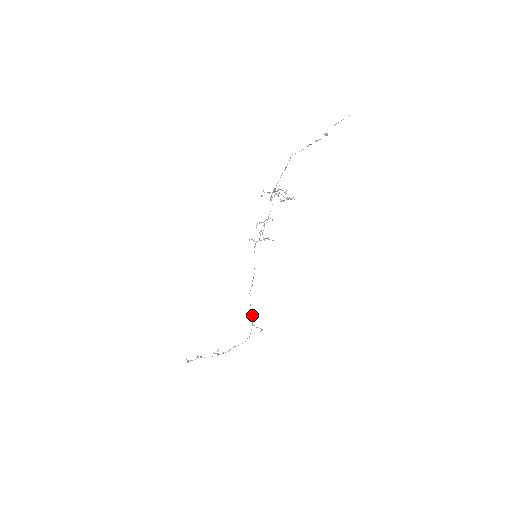
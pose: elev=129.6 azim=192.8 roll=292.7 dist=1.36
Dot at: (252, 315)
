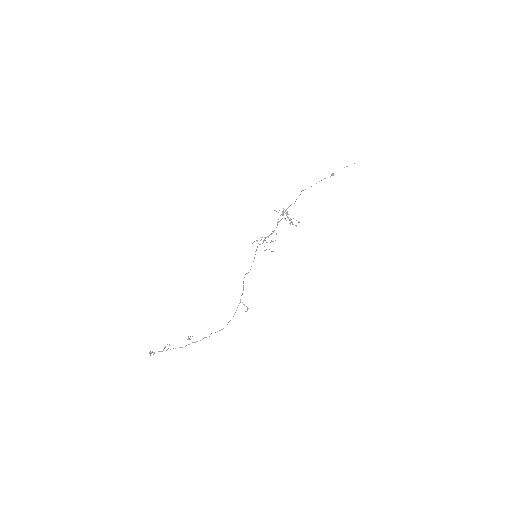
Dot at: (242, 293)
